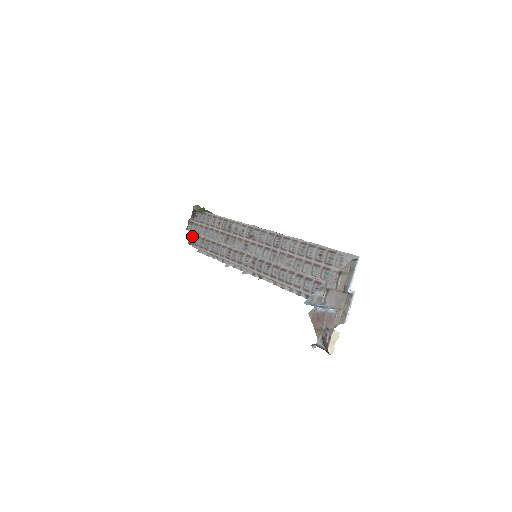
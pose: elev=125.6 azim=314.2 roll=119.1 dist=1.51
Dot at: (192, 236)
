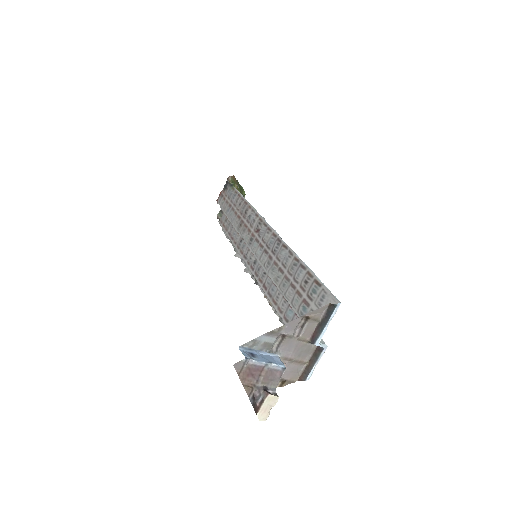
Dot at: occluded
